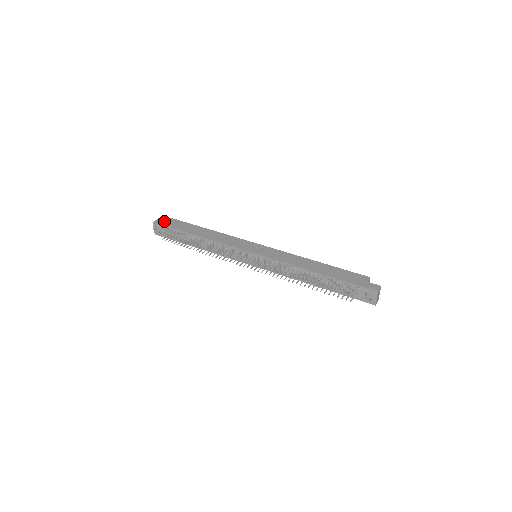
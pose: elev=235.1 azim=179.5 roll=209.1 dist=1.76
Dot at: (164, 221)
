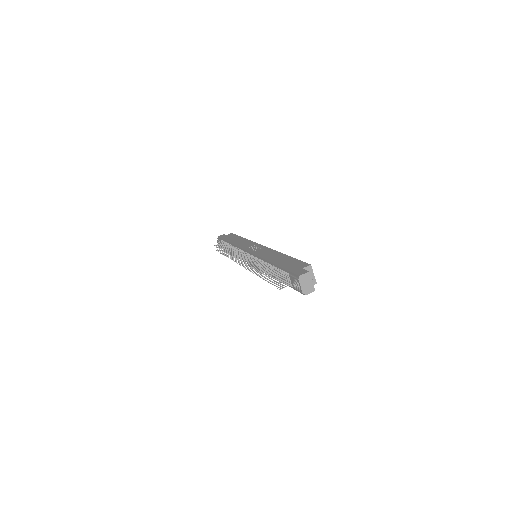
Dot at: (224, 235)
